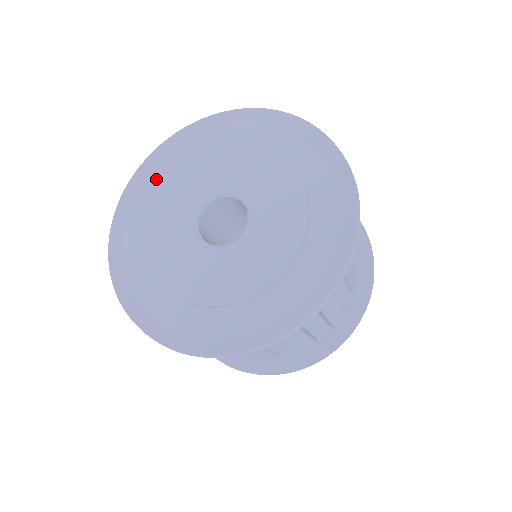
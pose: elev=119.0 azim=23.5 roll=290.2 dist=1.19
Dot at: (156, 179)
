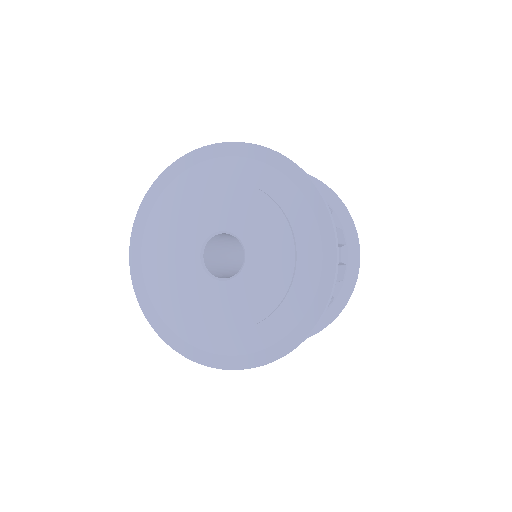
Dot at: (152, 278)
